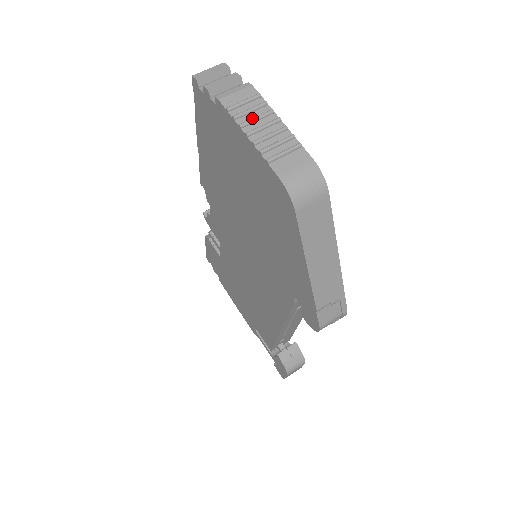
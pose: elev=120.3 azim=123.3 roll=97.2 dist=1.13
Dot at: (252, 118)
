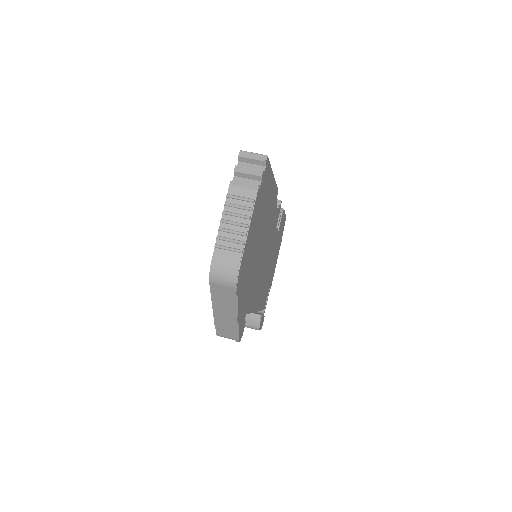
Dot at: (234, 213)
